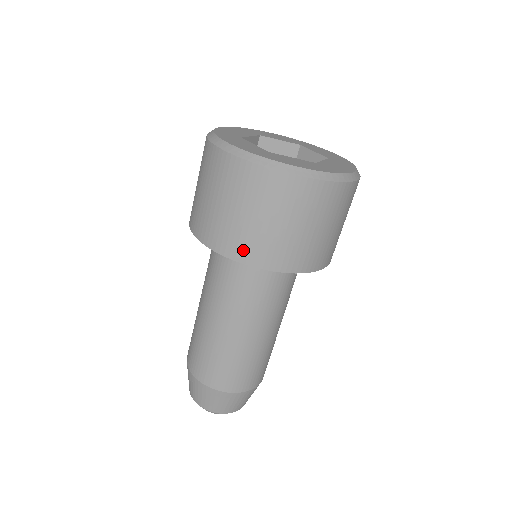
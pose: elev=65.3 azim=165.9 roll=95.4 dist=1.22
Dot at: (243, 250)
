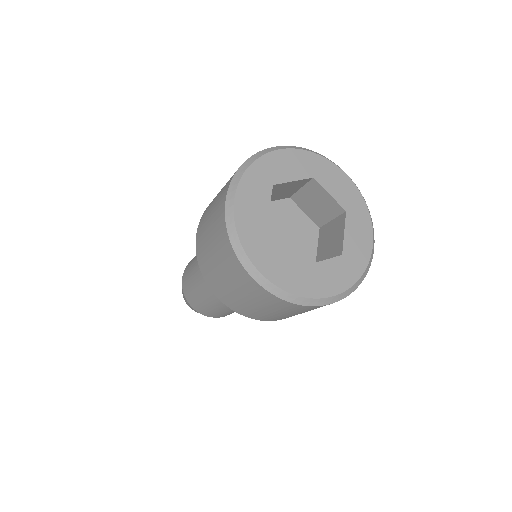
Dot at: (269, 319)
